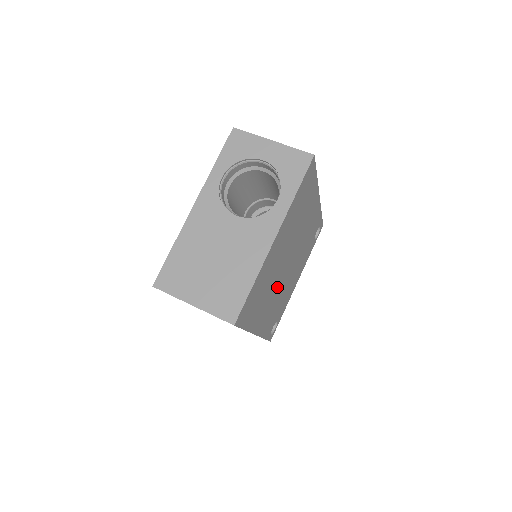
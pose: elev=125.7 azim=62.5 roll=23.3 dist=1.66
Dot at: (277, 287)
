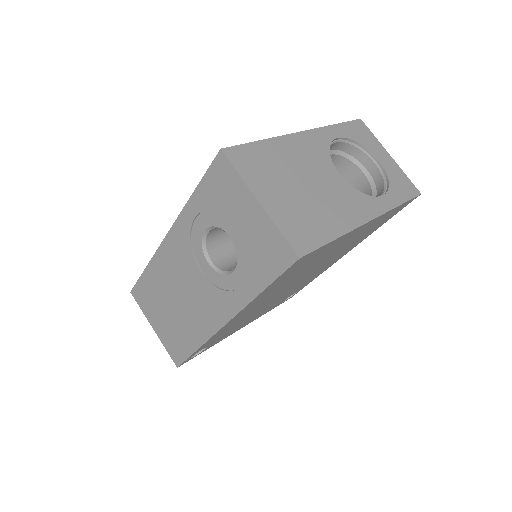
Dot at: (275, 295)
